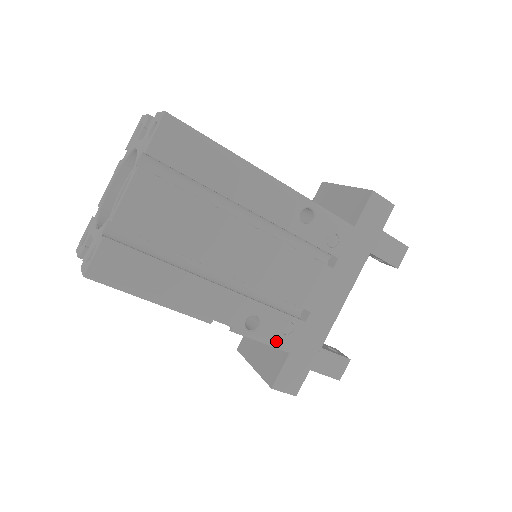
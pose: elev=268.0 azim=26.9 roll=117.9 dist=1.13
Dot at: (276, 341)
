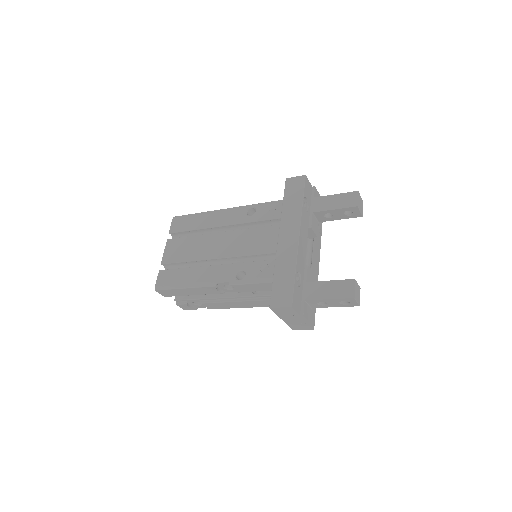
Dot at: (260, 278)
